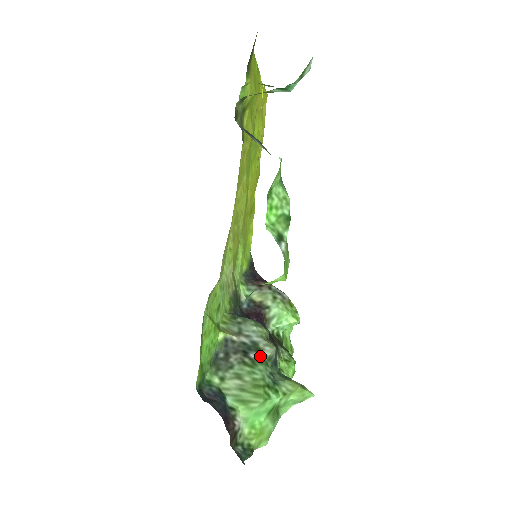
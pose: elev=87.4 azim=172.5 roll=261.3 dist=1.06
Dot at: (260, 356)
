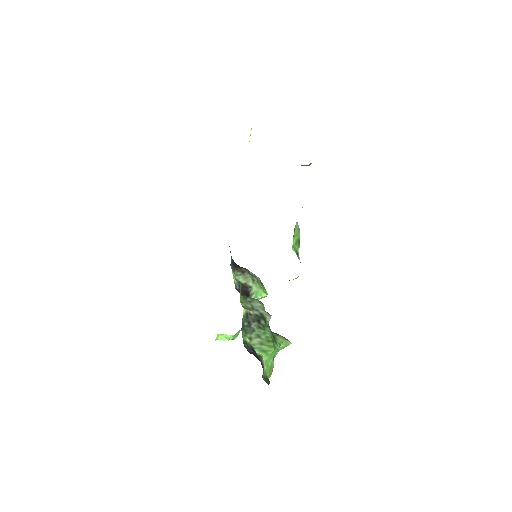
Dot at: (265, 322)
